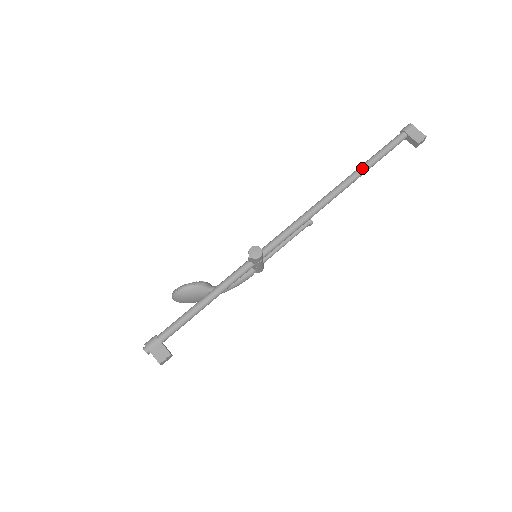
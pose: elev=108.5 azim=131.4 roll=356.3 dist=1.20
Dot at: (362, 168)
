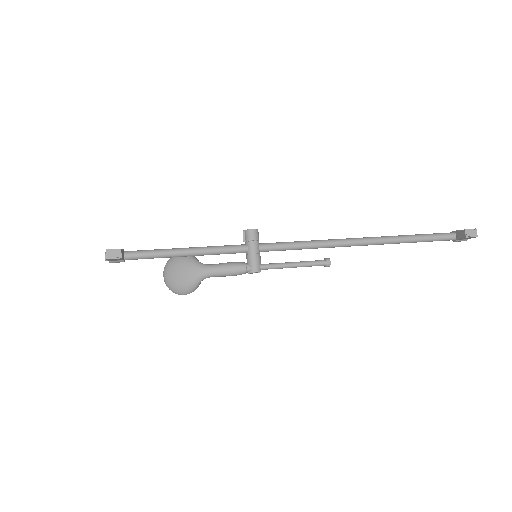
Dot at: (395, 236)
